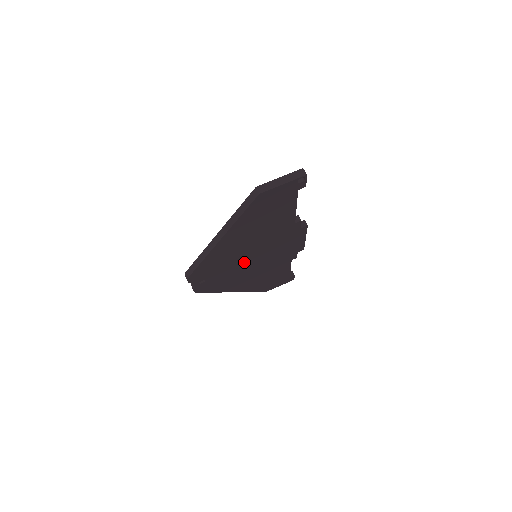
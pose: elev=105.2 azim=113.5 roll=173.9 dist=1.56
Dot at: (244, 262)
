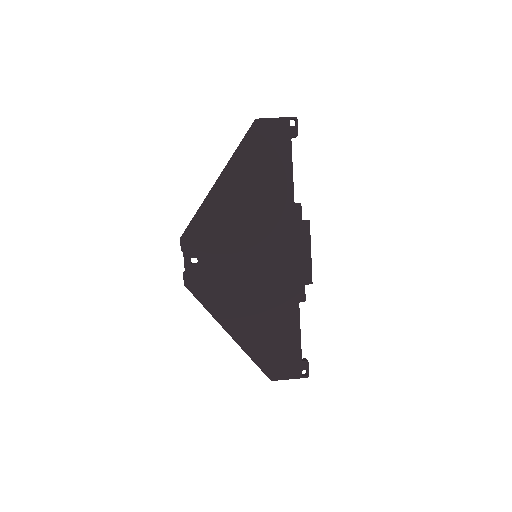
Dot at: (242, 253)
